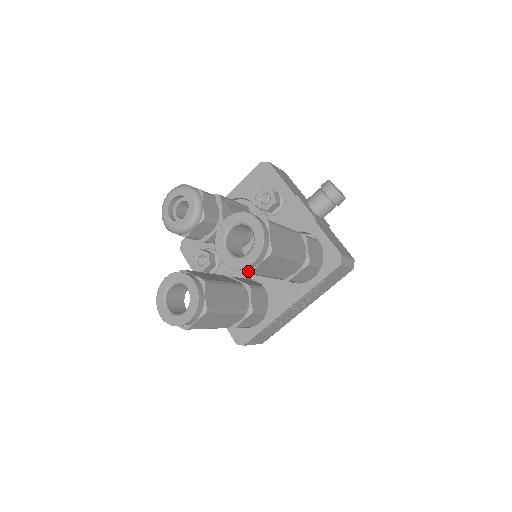
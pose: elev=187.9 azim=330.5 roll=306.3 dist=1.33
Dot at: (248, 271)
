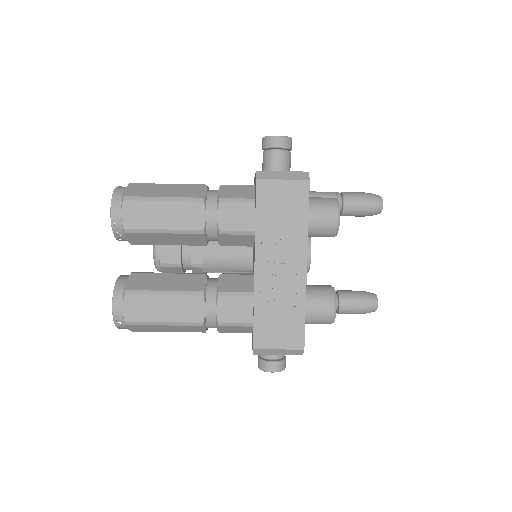
Dot at: (123, 229)
